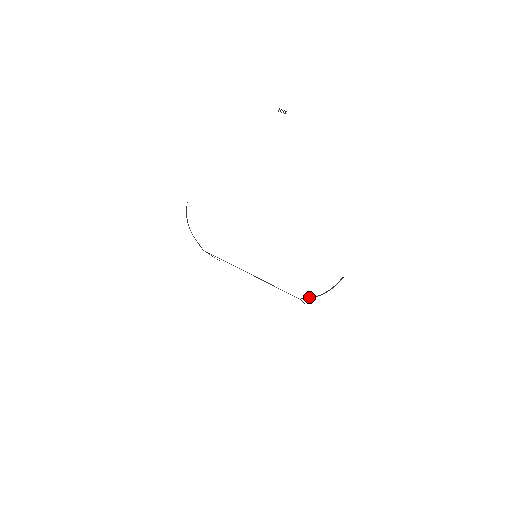
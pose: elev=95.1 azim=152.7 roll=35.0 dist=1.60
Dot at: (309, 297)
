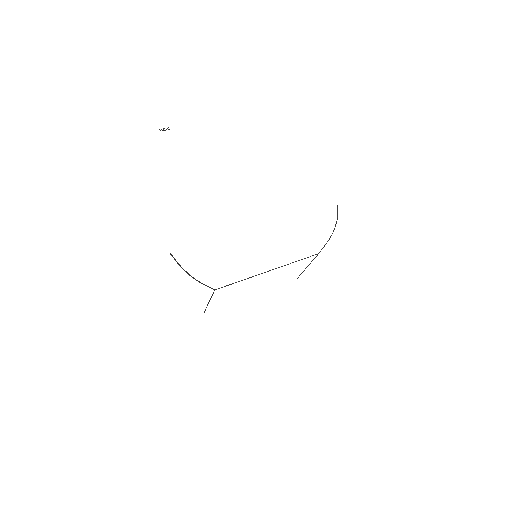
Dot at: (326, 243)
